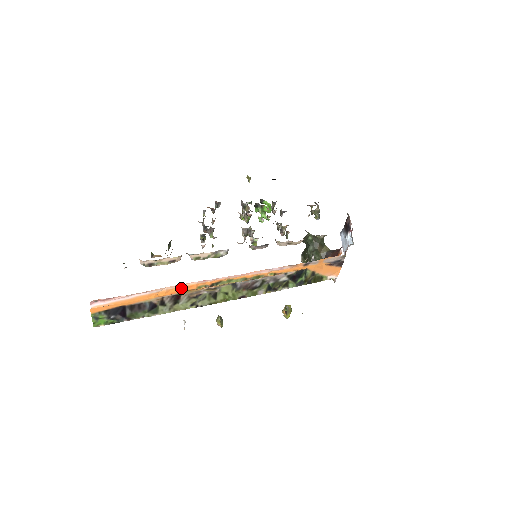
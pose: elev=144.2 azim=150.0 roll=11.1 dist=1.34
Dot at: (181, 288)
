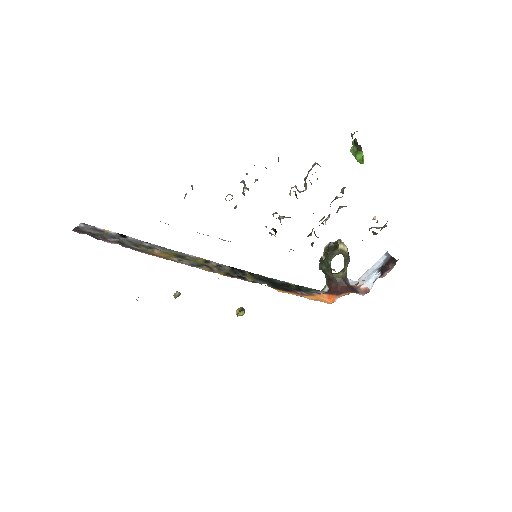
Dot at: occluded
